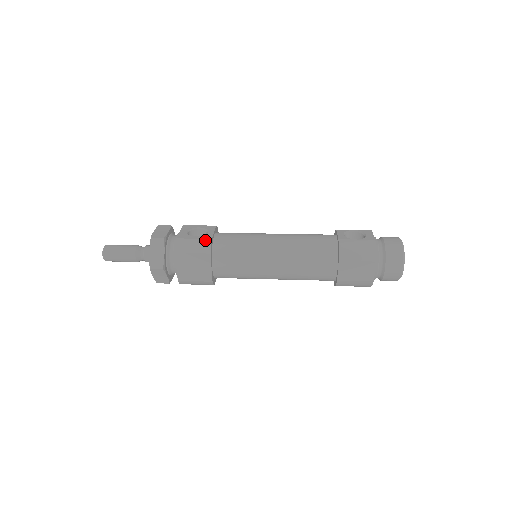
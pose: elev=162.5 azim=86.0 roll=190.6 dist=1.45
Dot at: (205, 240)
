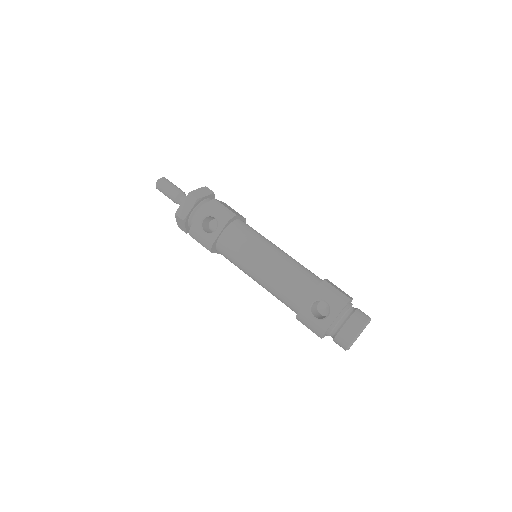
Dot at: (208, 242)
